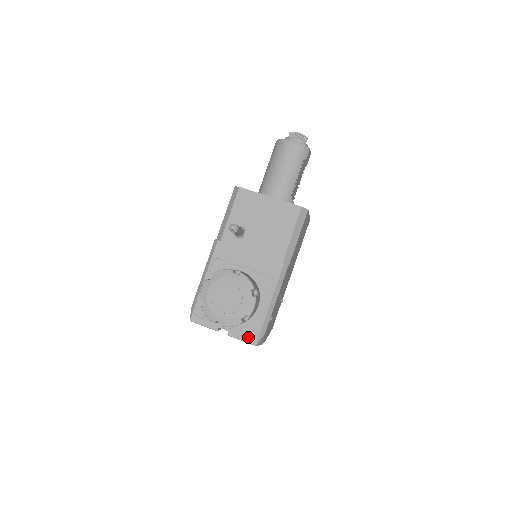
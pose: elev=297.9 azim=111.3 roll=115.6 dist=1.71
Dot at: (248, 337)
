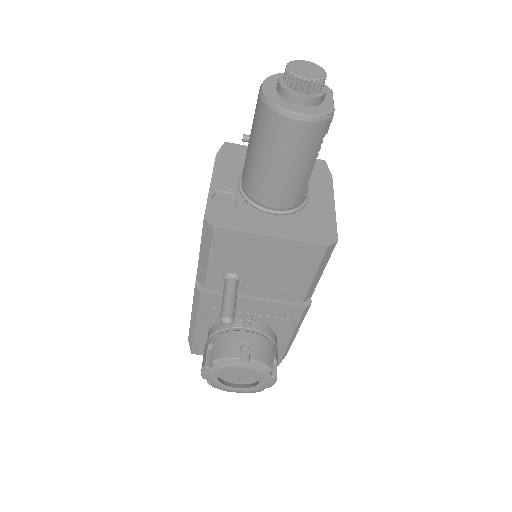
Dot at: occluded
